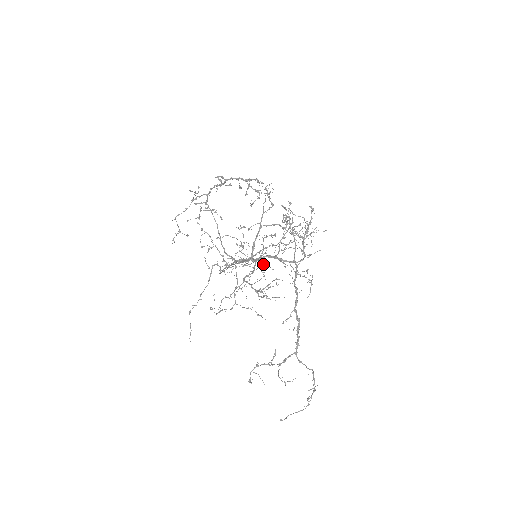
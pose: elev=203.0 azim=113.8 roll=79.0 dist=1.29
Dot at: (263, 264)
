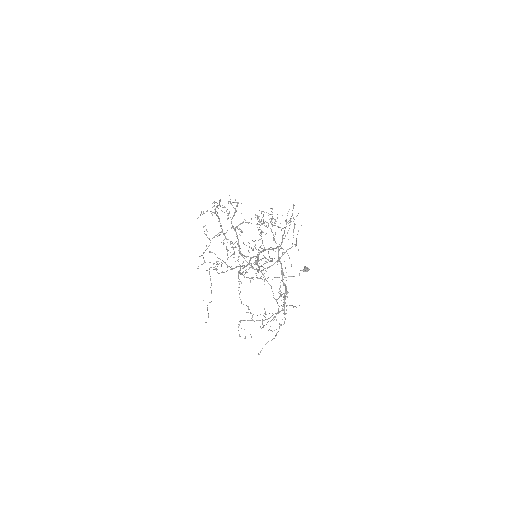
Dot at: occluded
